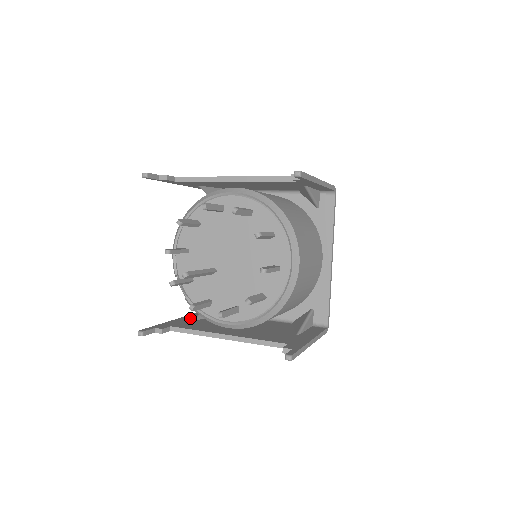
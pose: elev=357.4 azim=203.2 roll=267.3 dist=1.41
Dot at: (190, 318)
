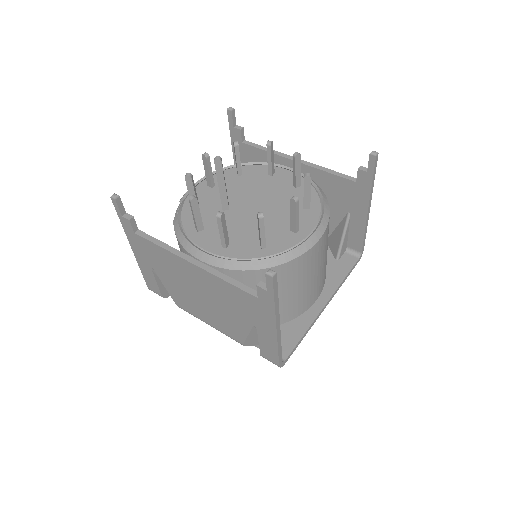
Dot at: occluded
